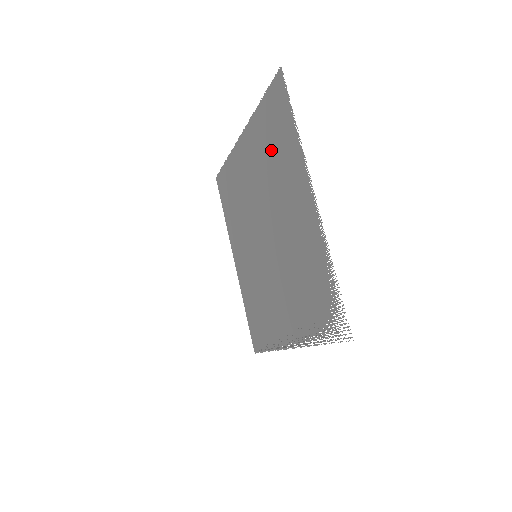
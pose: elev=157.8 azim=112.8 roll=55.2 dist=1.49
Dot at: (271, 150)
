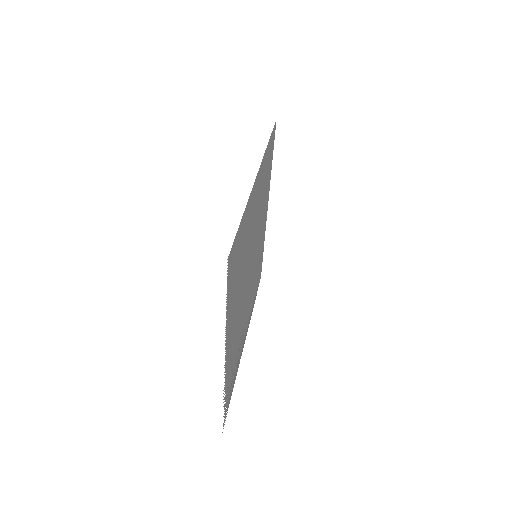
Dot at: (241, 260)
